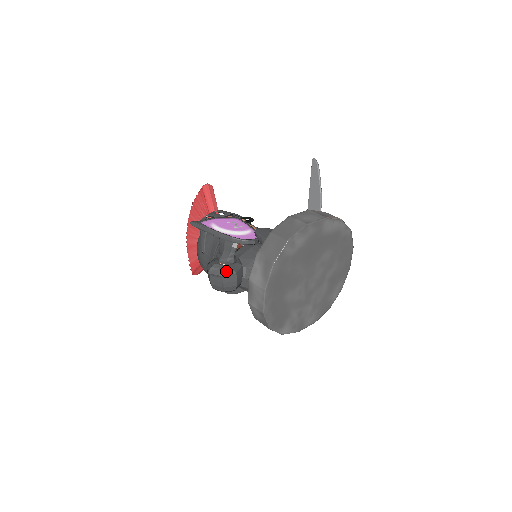
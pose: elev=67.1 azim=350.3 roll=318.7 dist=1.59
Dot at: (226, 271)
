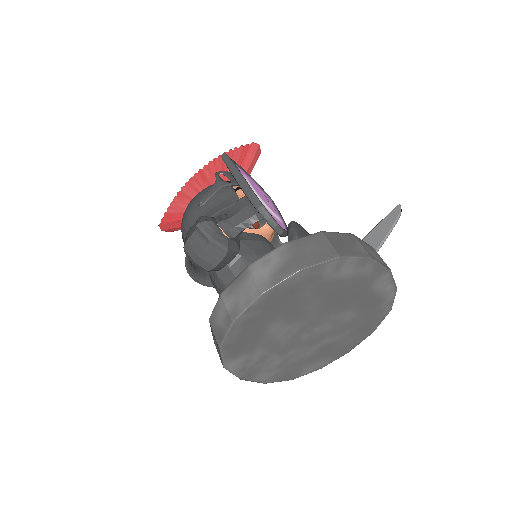
Dot at: (219, 240)
